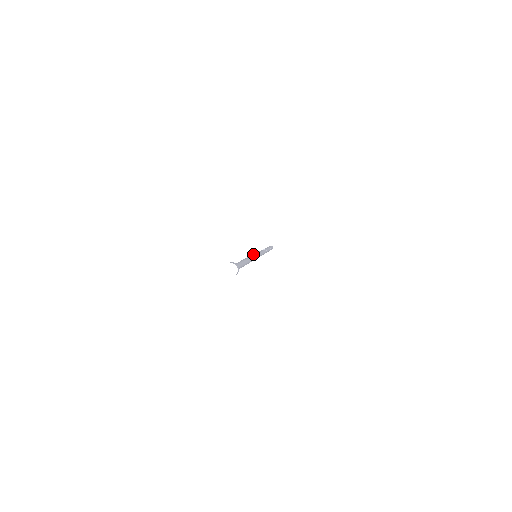
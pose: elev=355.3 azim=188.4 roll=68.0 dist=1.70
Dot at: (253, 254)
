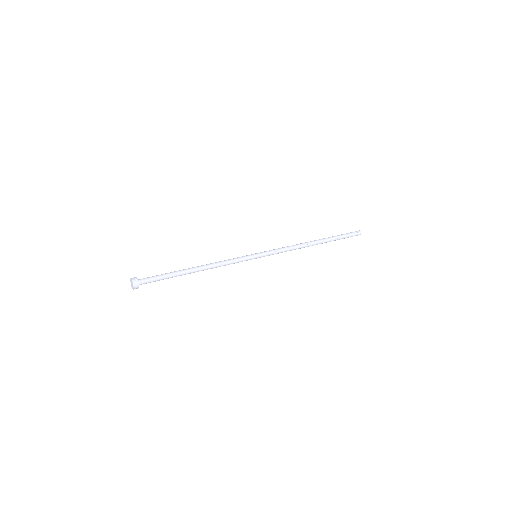
Dot at: (245, 257)
